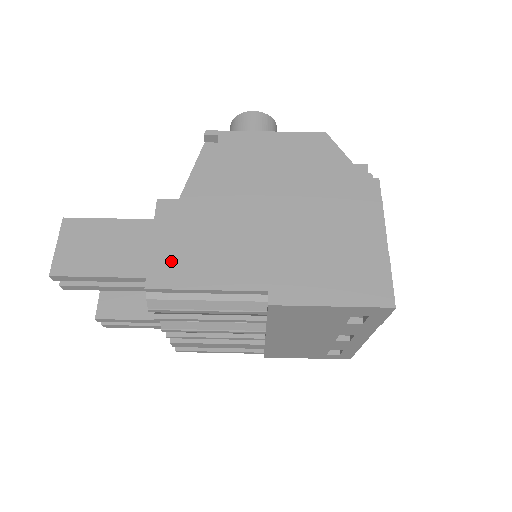
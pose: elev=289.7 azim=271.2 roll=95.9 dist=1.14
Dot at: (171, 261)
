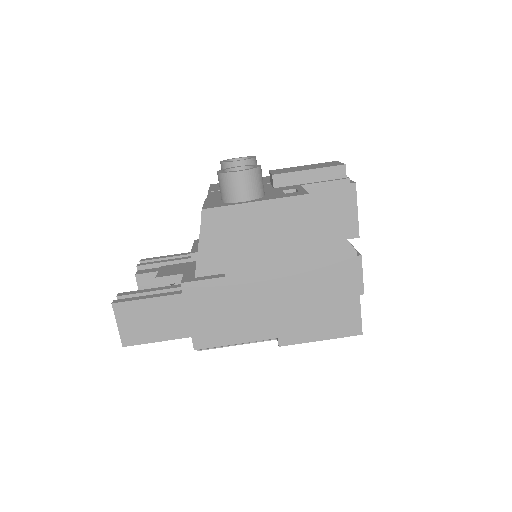
Dot at: (206, 329)
